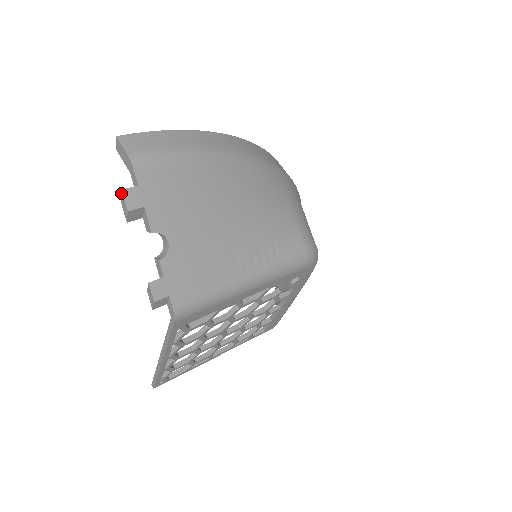
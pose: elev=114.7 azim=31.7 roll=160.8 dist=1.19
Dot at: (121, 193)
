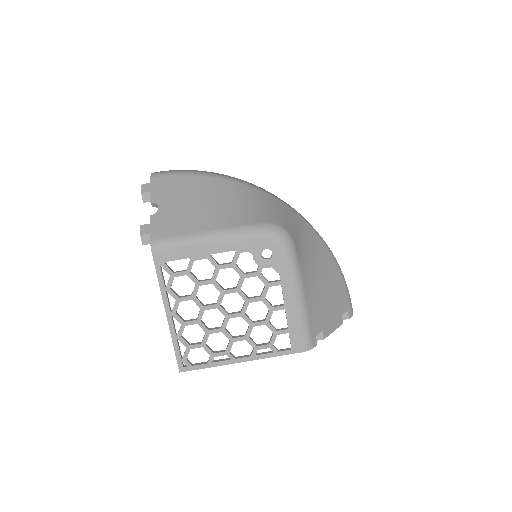
Dot at: (142, 187)
